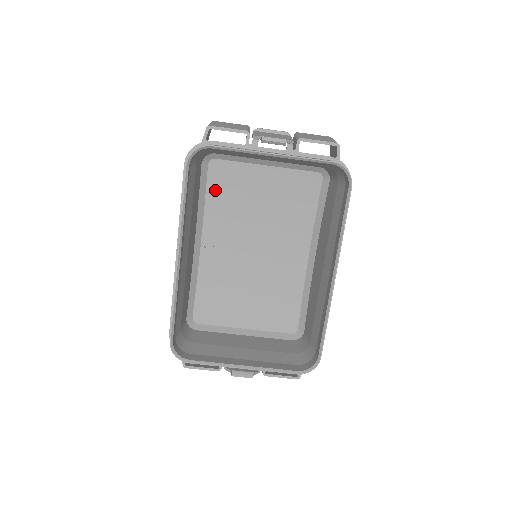
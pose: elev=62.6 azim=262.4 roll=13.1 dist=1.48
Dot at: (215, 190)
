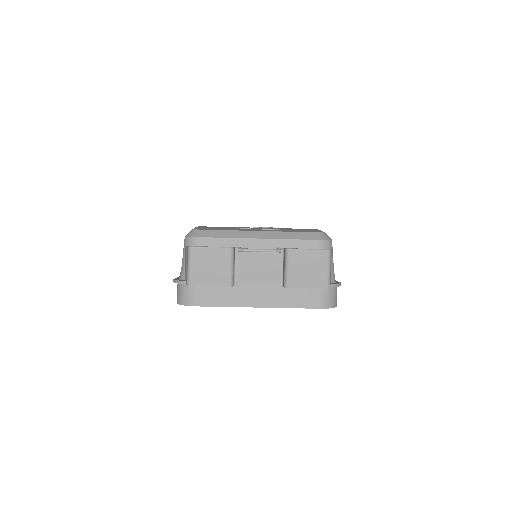
Dot at: occluded
